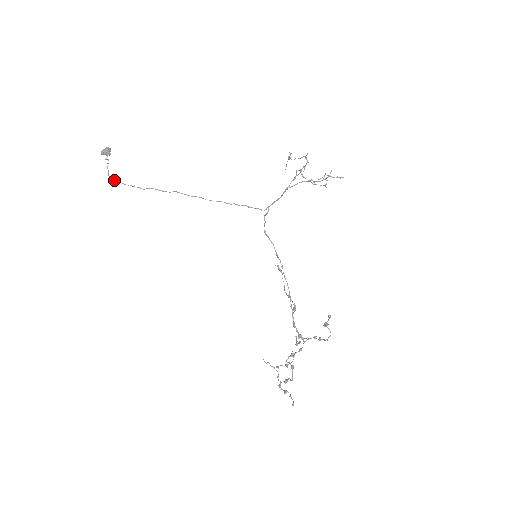
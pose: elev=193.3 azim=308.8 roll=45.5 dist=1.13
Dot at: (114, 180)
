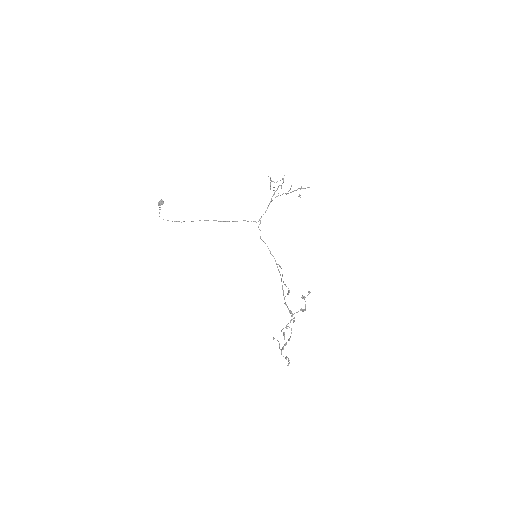
Dot at: occluded
